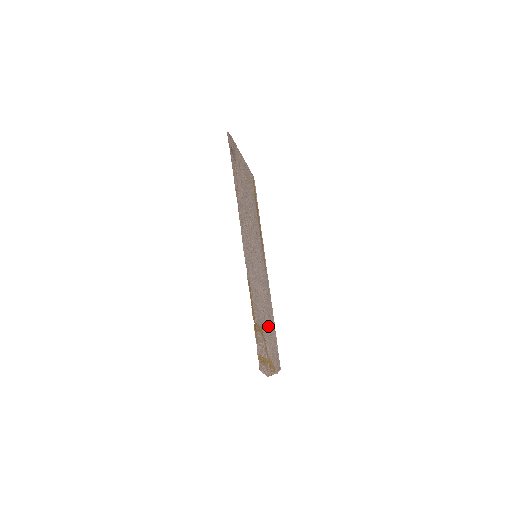
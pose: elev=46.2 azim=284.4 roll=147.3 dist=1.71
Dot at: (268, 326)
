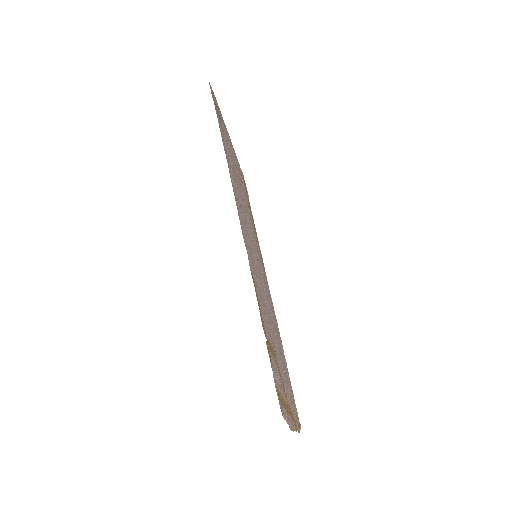
Dot at: (280, 358)
